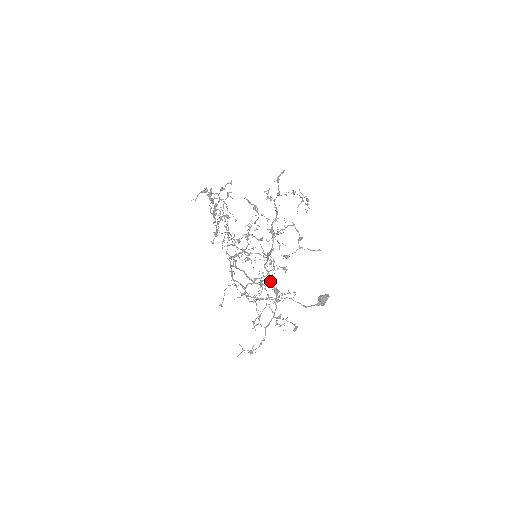
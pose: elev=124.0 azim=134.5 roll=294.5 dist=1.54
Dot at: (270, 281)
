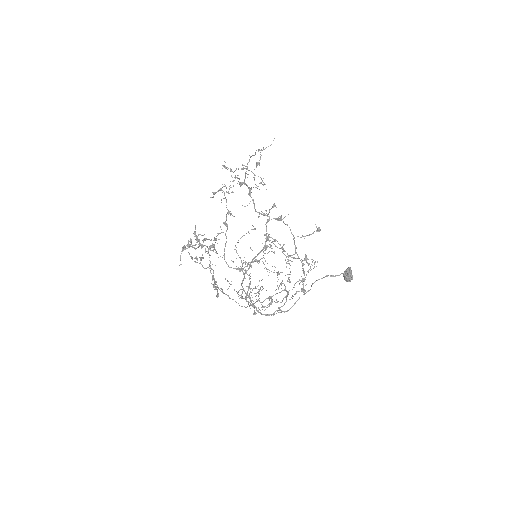
Dot at: (269, 220)
